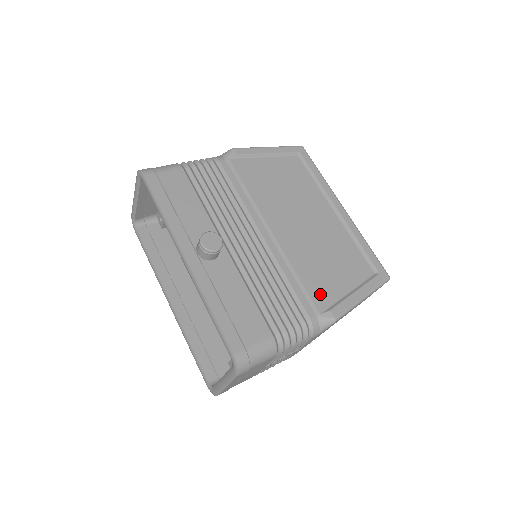
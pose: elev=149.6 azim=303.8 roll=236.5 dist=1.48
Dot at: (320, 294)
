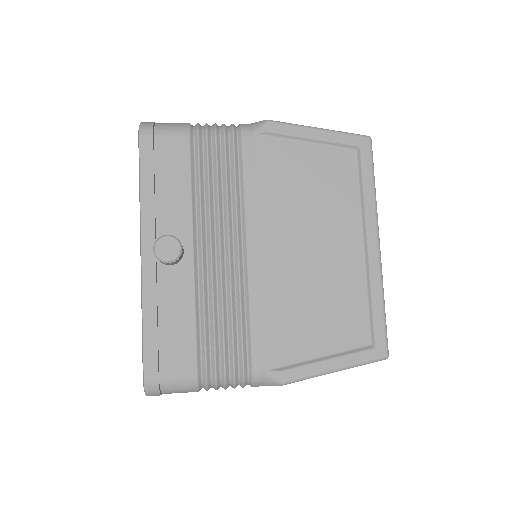
Dot at: (281, 346)
